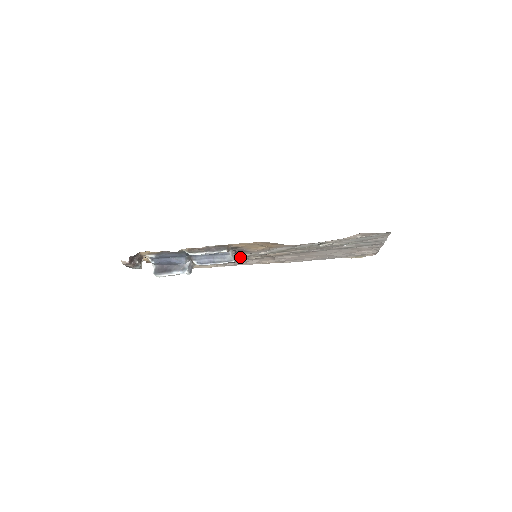
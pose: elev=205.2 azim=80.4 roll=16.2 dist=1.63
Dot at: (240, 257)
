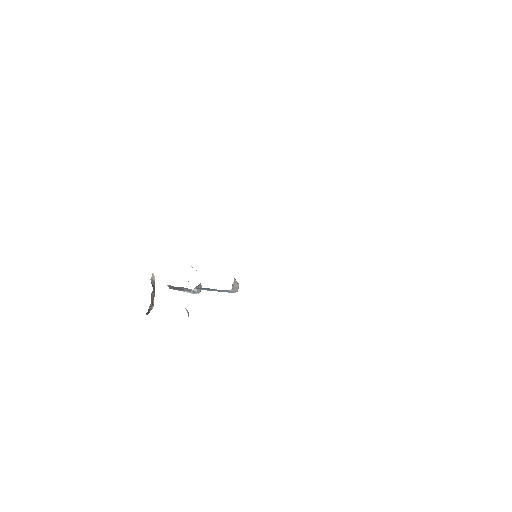
Dot at: occluded
